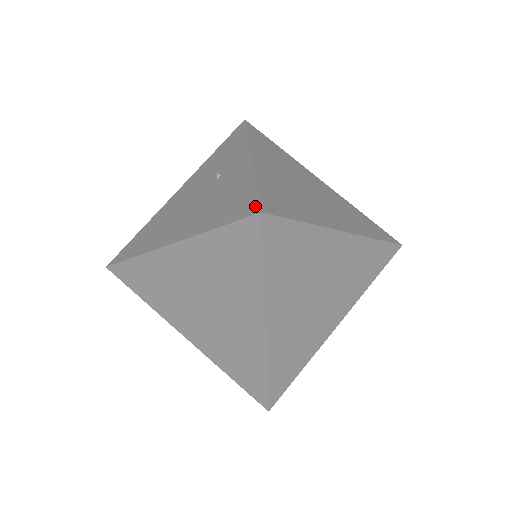
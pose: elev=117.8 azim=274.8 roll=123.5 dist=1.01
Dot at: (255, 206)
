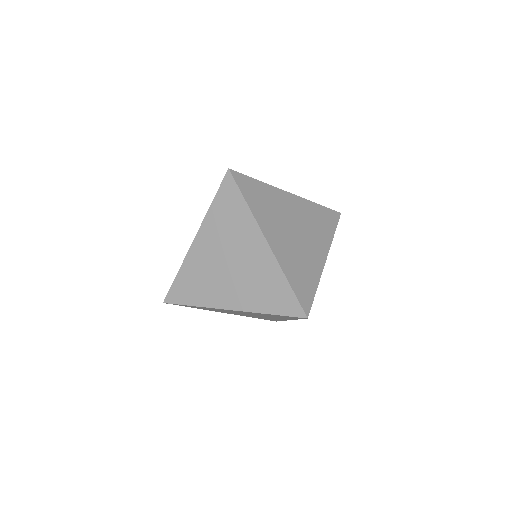
Dot at: occluded
